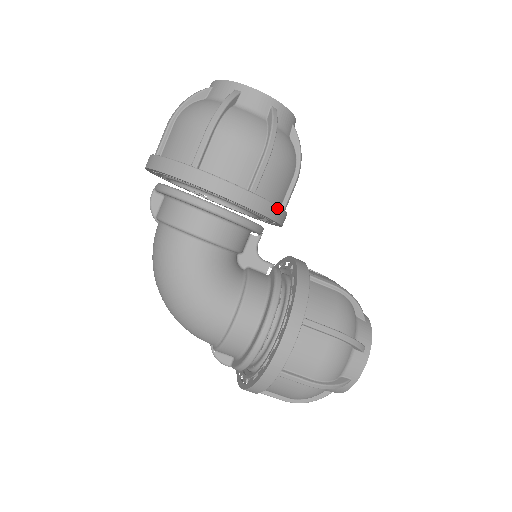
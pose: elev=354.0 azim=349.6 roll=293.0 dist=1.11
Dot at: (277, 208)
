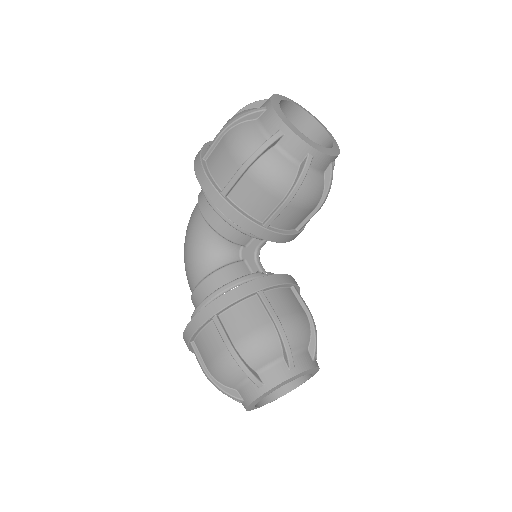
Dot at: (245, 219)
